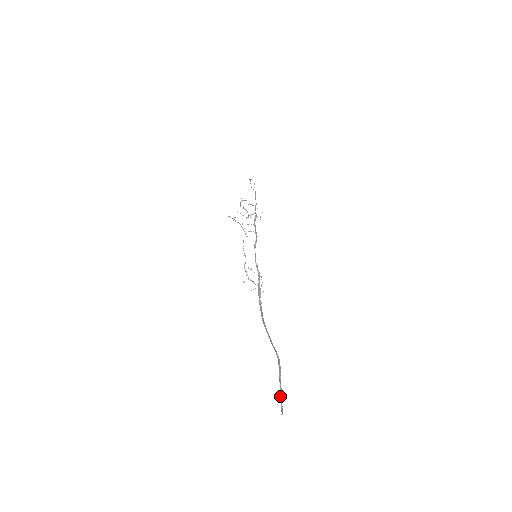
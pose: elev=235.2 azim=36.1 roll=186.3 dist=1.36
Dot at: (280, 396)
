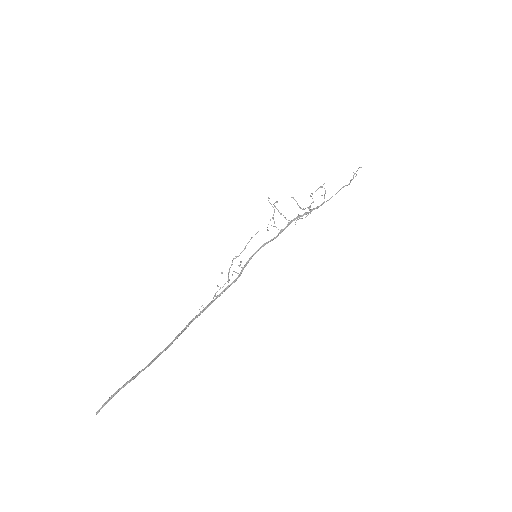
Dot at: (109, 398)
